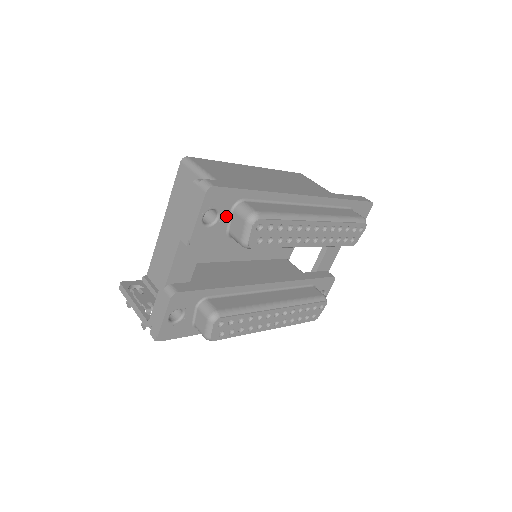
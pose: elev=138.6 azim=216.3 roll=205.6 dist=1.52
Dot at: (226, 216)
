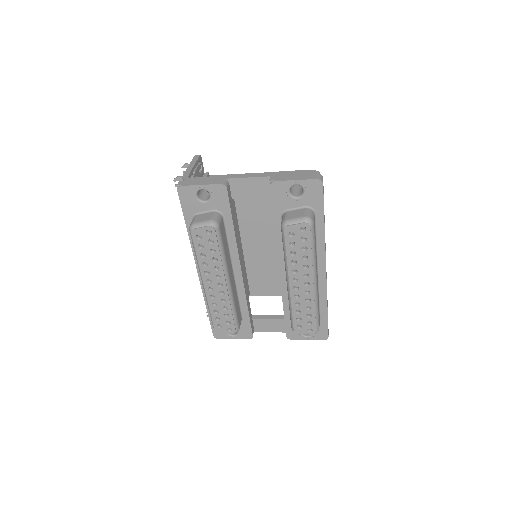
Dot at: (299, 204)
